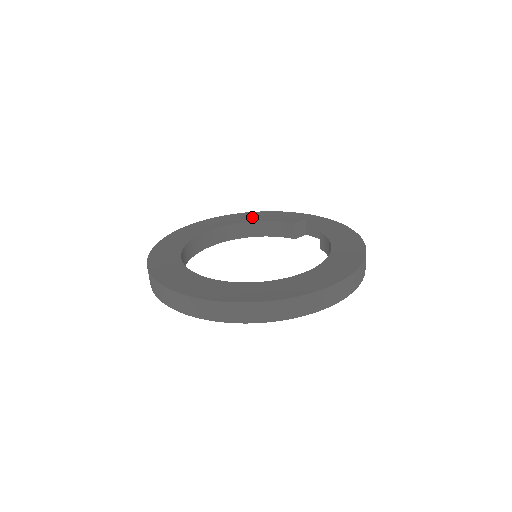
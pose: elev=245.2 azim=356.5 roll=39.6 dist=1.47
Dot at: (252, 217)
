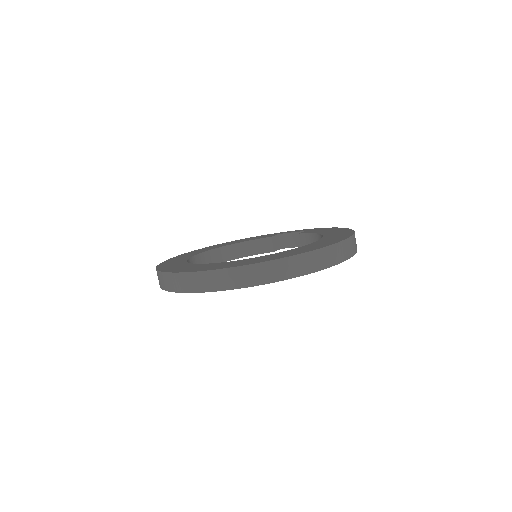
Dot at: (229, 243)
